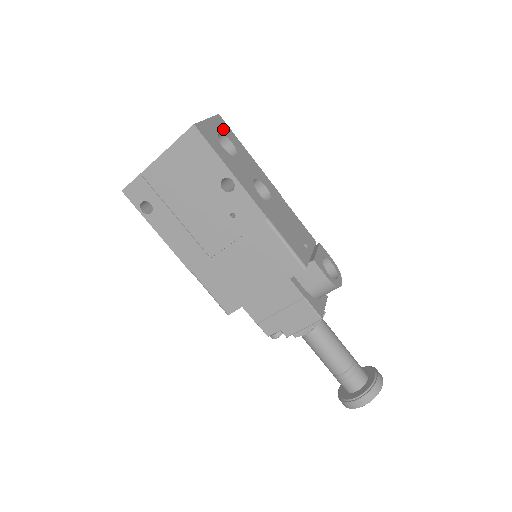
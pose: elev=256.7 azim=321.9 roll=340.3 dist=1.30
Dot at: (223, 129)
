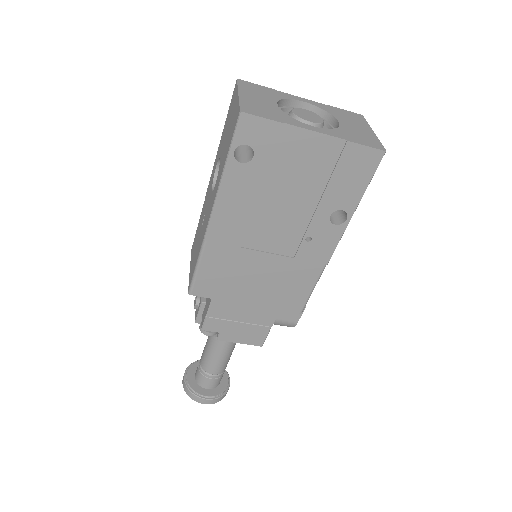
Dot at: occluded
